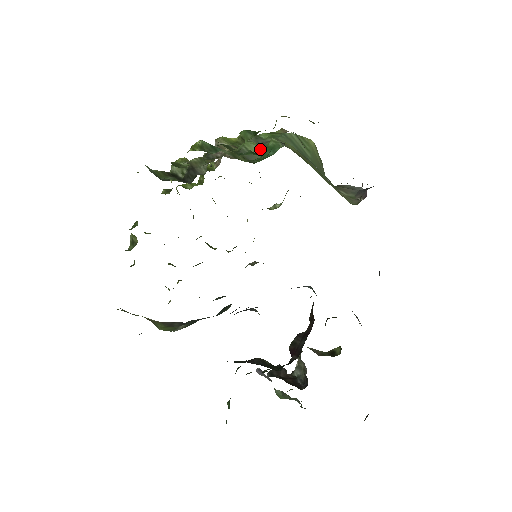
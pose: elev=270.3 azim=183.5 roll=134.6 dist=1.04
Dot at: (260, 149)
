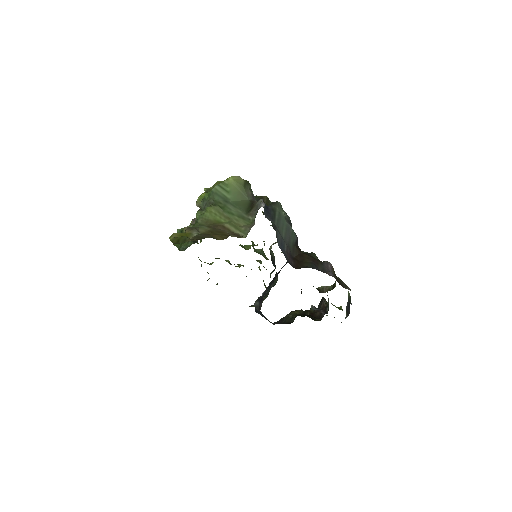
Dot at: occluded
